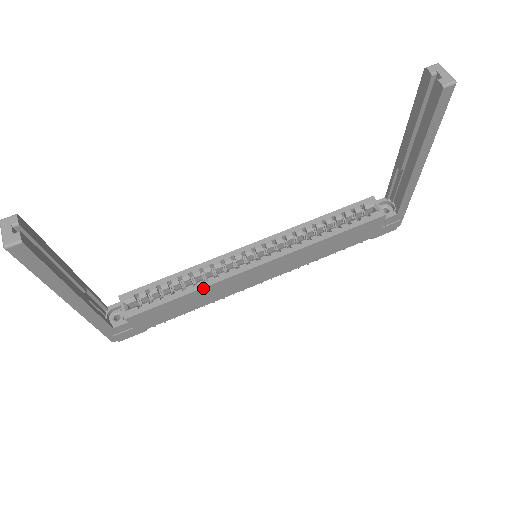
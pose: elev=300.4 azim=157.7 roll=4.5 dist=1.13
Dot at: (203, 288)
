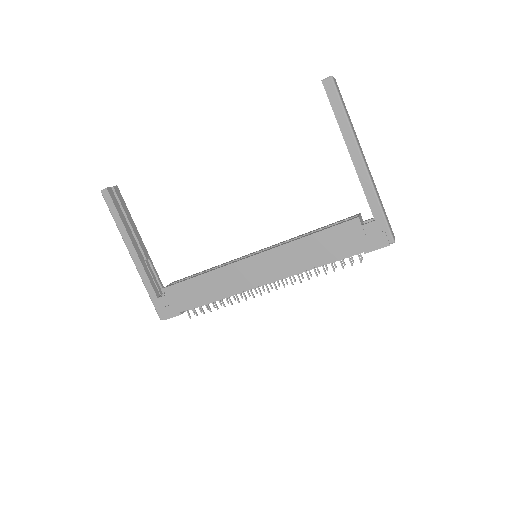
Dot at: (212, 271)
